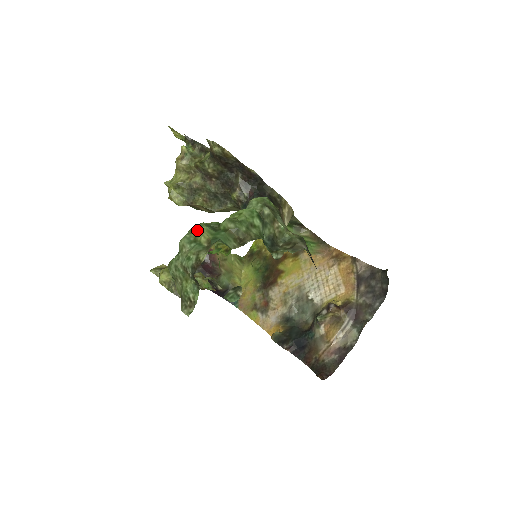
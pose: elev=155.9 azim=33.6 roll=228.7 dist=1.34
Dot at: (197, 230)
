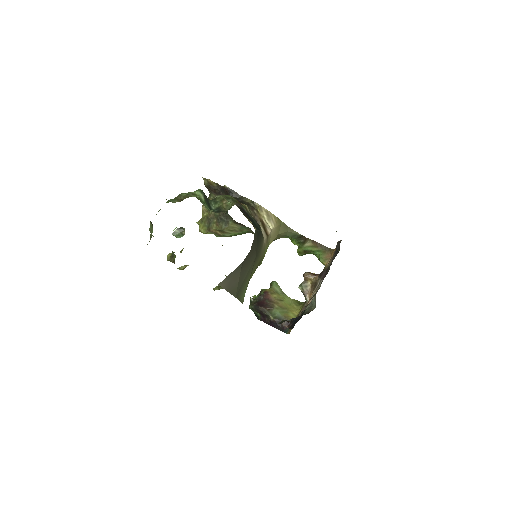
Dot at: occluded
